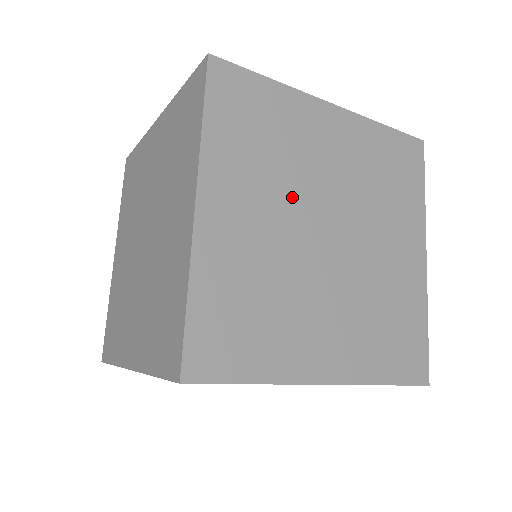
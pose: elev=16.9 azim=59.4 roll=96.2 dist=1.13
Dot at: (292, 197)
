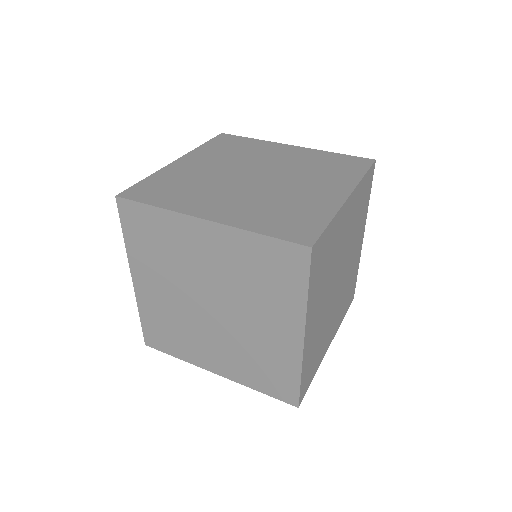
Dot at: (348, 245)
